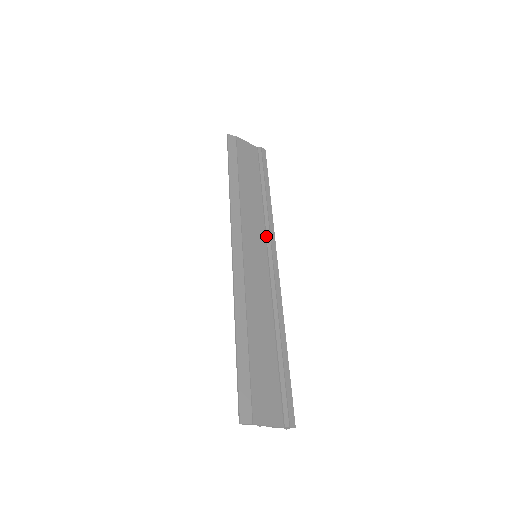
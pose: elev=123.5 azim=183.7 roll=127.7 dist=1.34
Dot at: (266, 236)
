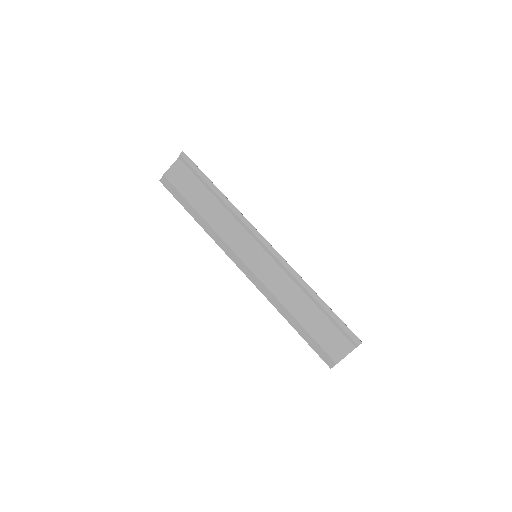
Dot at: (248, 232)
